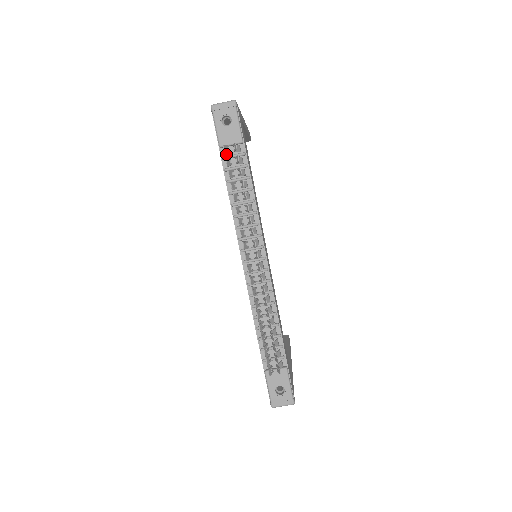
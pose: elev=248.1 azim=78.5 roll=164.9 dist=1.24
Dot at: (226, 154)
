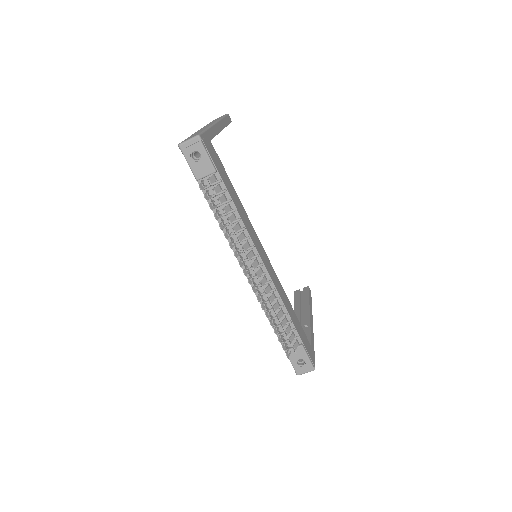
Dot at: occluded
